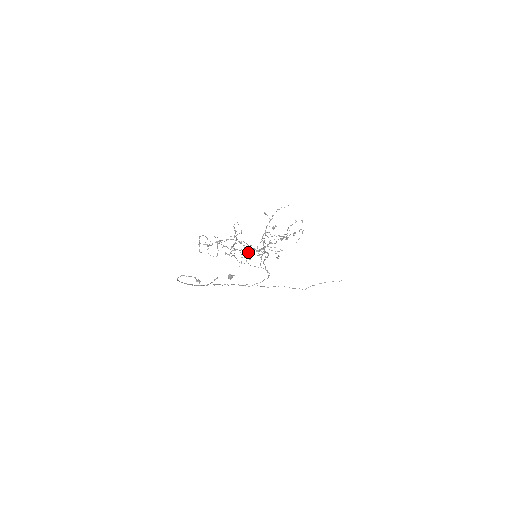
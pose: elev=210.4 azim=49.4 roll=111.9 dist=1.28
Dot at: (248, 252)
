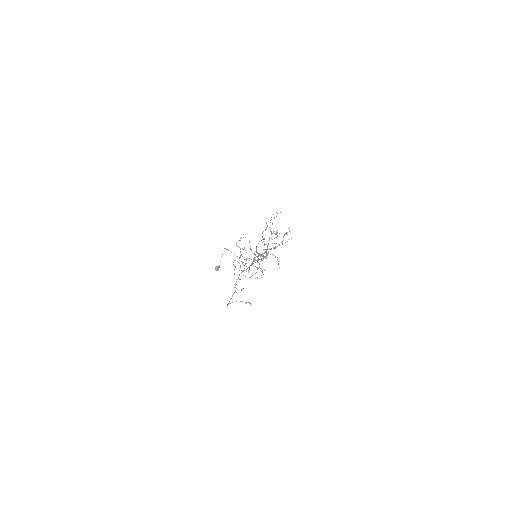
Dot at: (259, 259)
